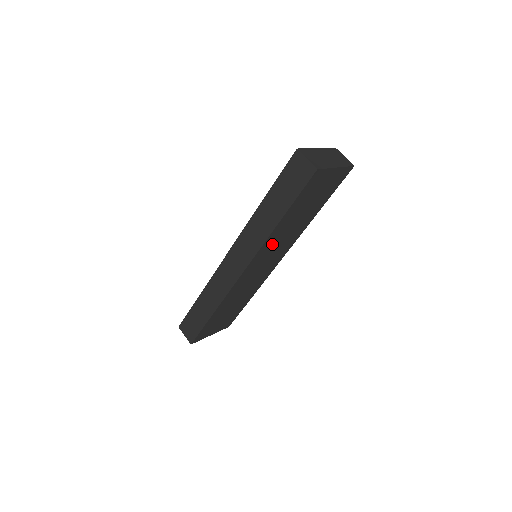
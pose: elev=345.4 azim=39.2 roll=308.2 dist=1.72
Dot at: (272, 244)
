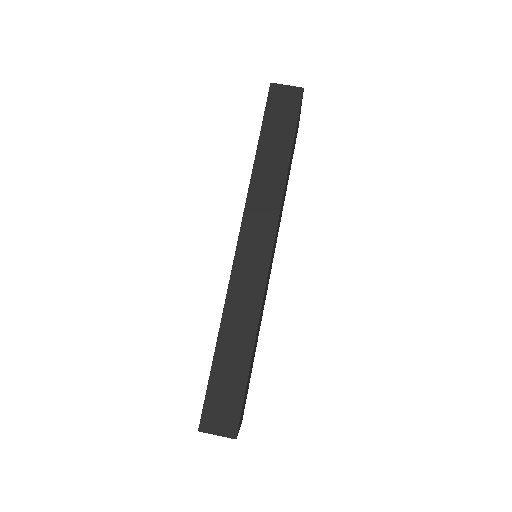
Dot at: occluded
